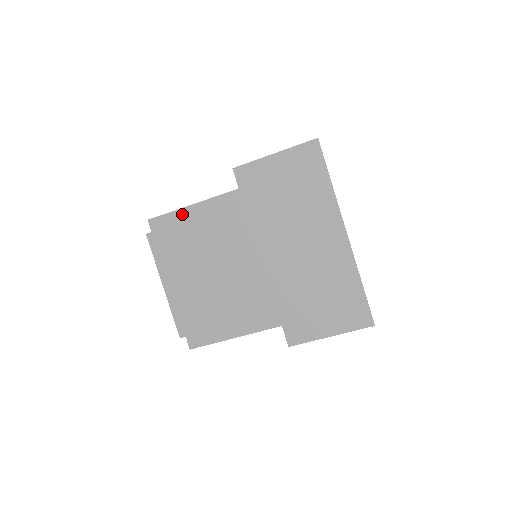
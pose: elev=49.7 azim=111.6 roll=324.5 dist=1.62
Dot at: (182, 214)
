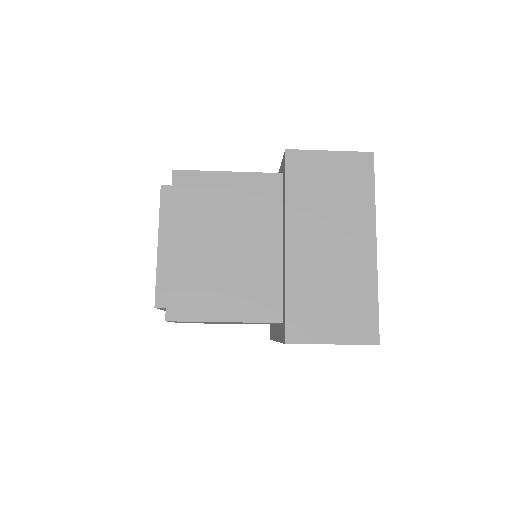
Dot at: (212, 177)
